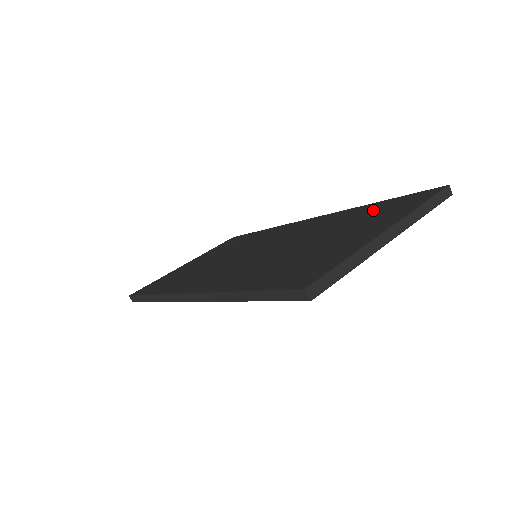
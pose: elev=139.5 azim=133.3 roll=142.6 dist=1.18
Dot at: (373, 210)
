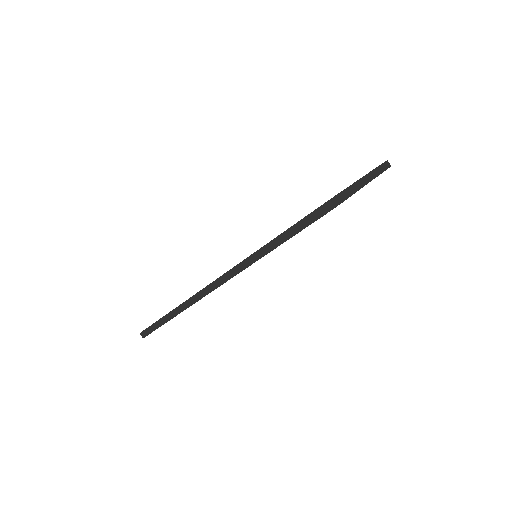
Dot at: occluded
